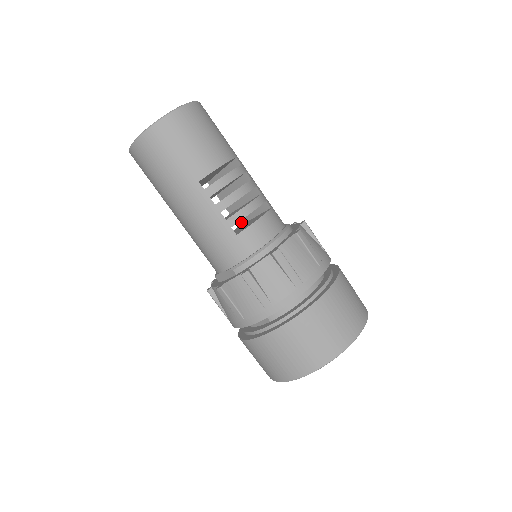
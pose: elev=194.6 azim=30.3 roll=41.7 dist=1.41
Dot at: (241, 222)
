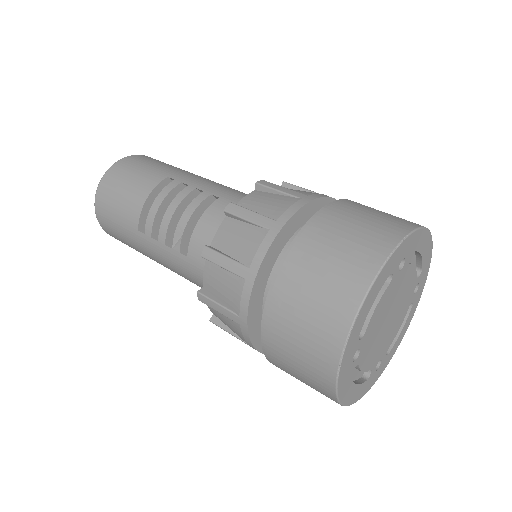
Dot at: occluded
